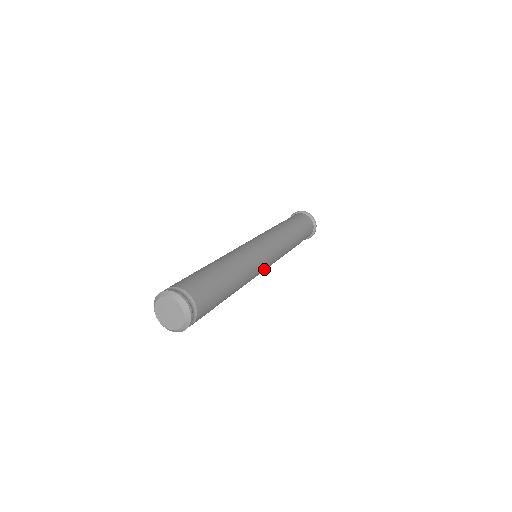
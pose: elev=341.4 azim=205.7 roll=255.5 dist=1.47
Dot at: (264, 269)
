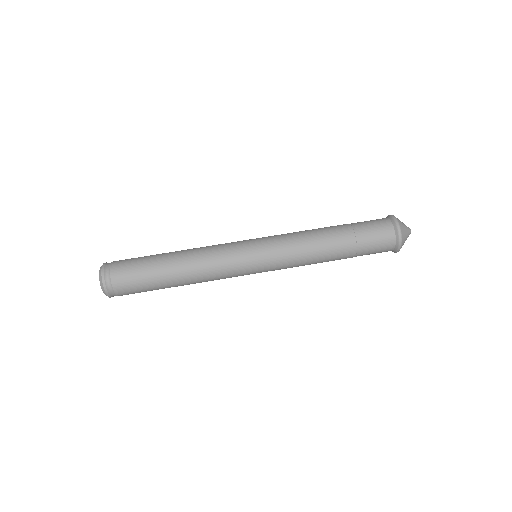
Dot at: (249, 274)
